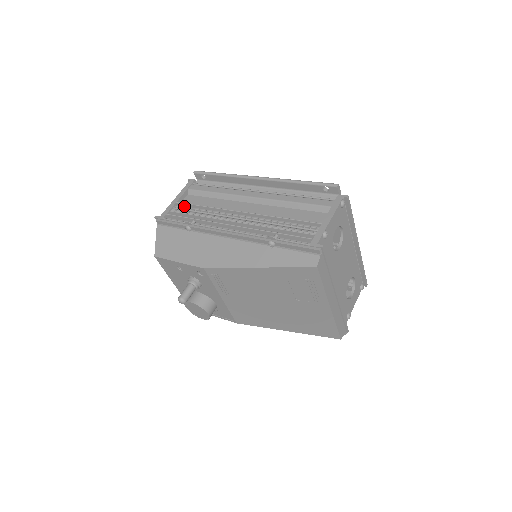
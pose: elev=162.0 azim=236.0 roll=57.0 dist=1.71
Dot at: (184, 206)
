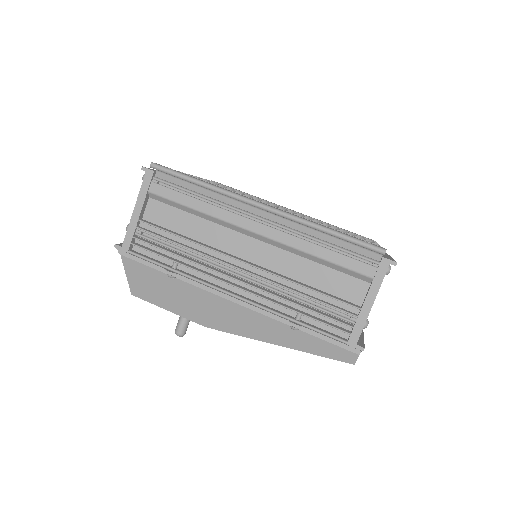
Dot at: (151, 226)
